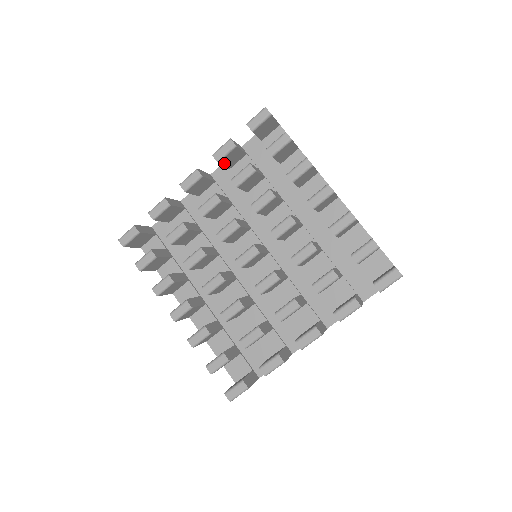
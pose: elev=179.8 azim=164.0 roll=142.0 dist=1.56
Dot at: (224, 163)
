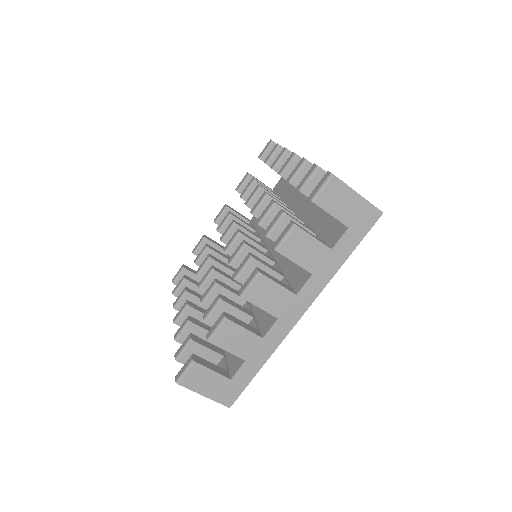
Dot at: occluded
